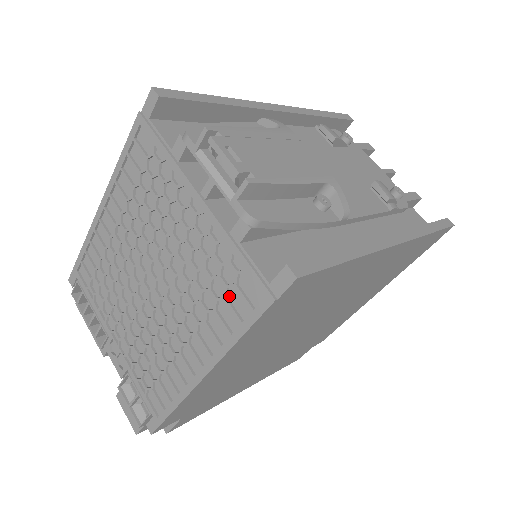
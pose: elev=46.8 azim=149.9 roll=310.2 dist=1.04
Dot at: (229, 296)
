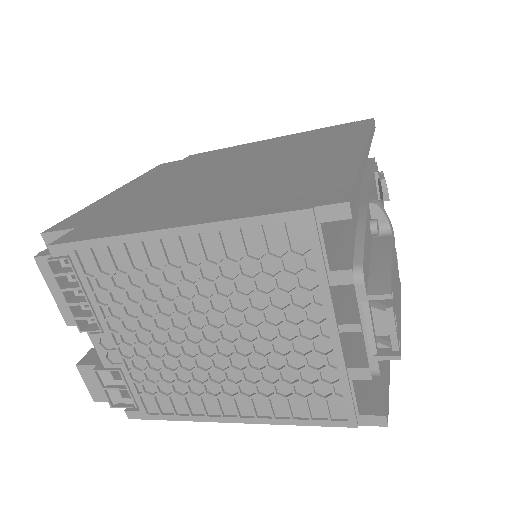
Dot at: (309, 398)
